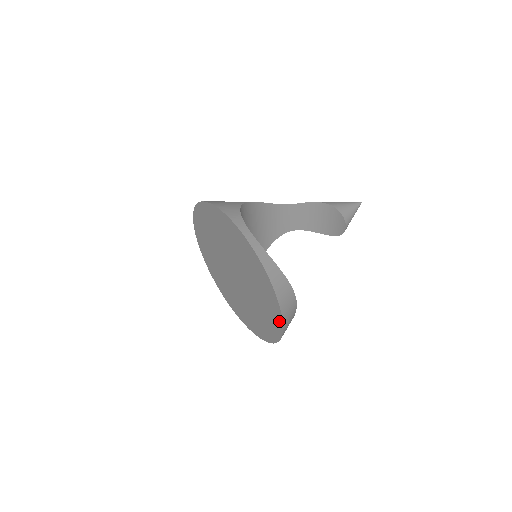
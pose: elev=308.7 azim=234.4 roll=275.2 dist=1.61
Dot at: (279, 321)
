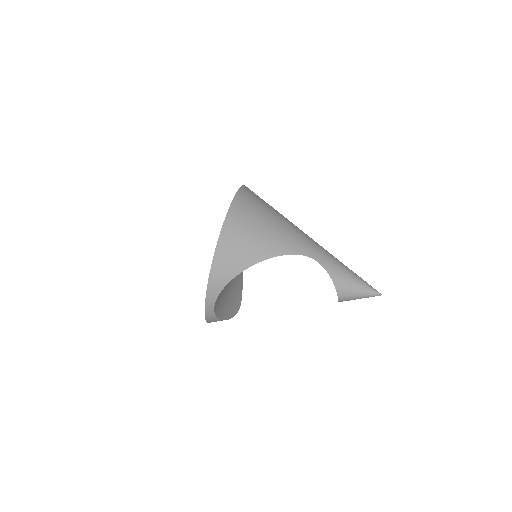
Dot at: occluded
